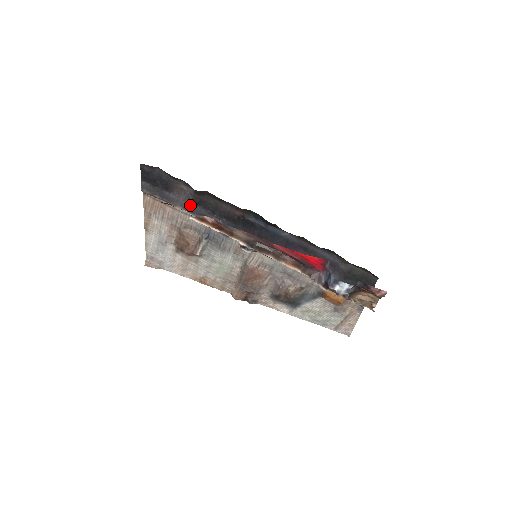
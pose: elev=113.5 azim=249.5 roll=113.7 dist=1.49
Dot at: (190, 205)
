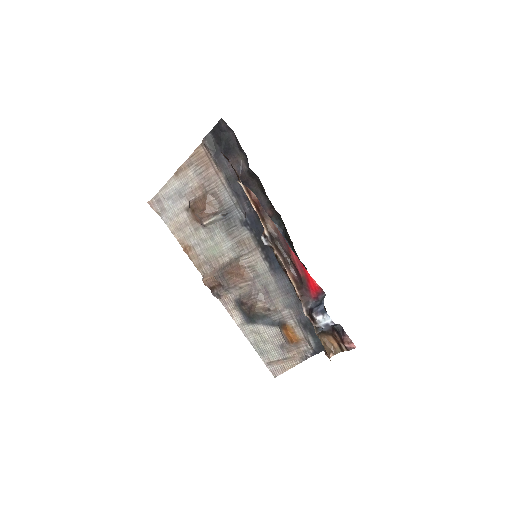
Dot at: (234, 179)
